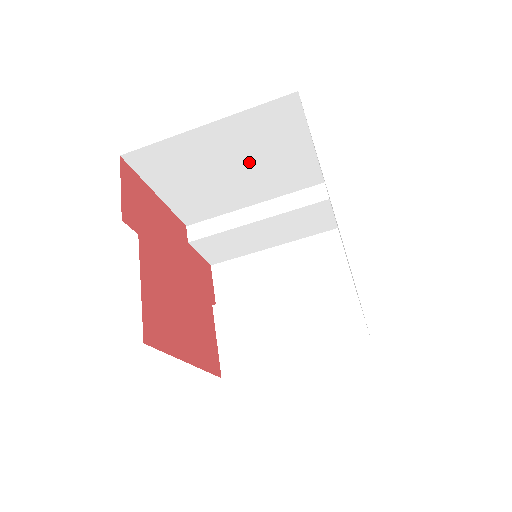
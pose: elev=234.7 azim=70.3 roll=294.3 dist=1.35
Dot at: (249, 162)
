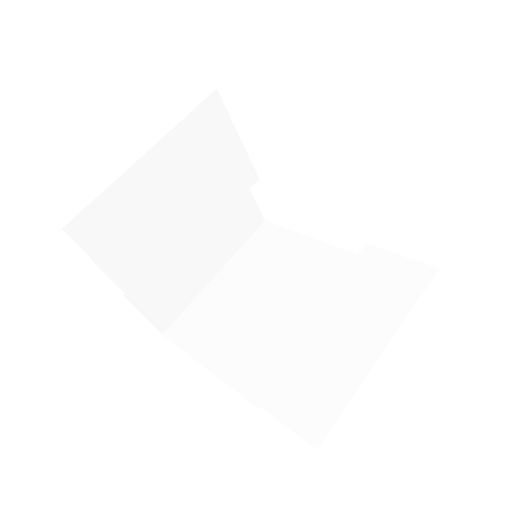
Dot at: (272, 283)
